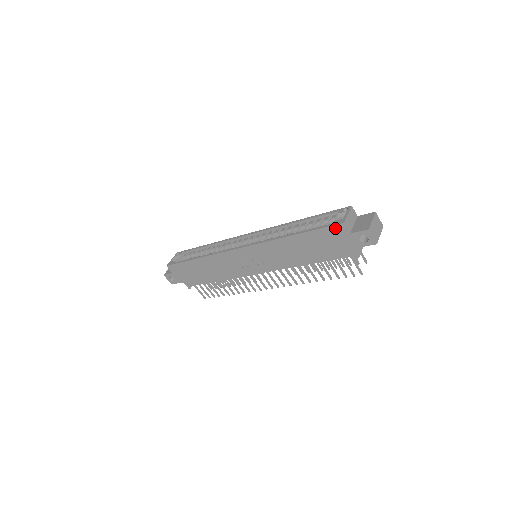
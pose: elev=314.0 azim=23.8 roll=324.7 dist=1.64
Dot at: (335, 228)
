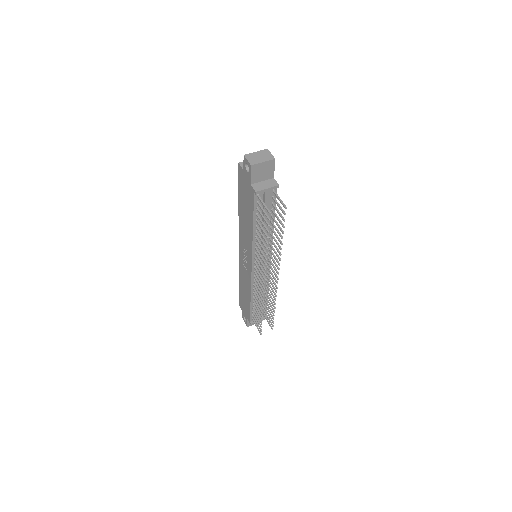
Dot at: (240, 173)
